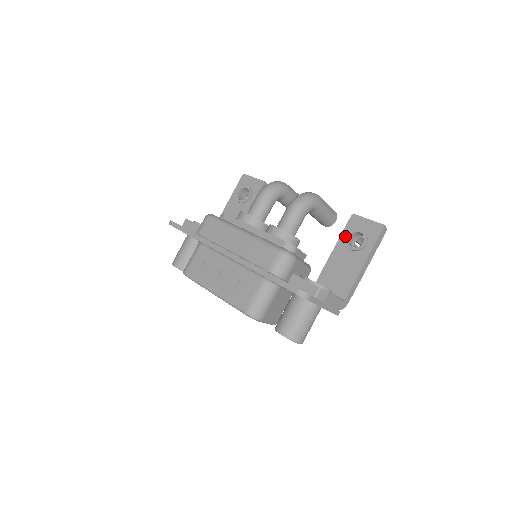
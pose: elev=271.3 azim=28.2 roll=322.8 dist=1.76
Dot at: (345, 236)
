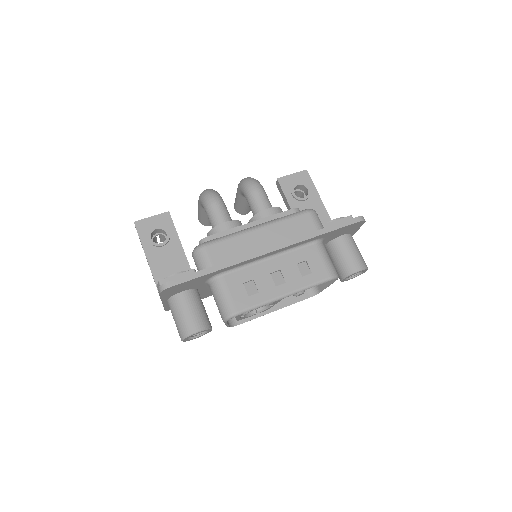
Dot at: (290, 196)
